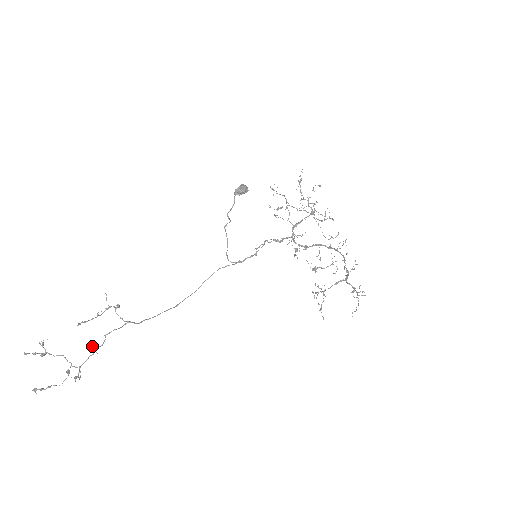
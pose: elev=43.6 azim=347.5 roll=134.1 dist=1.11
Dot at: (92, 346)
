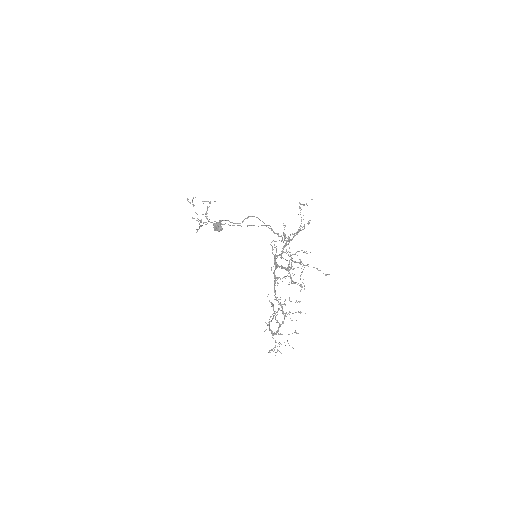
Dot at: occluded
